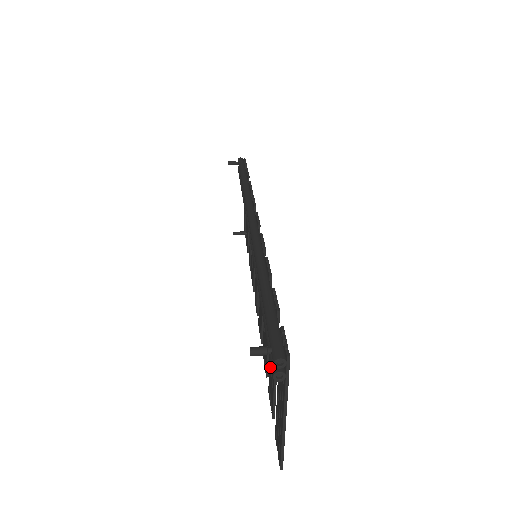
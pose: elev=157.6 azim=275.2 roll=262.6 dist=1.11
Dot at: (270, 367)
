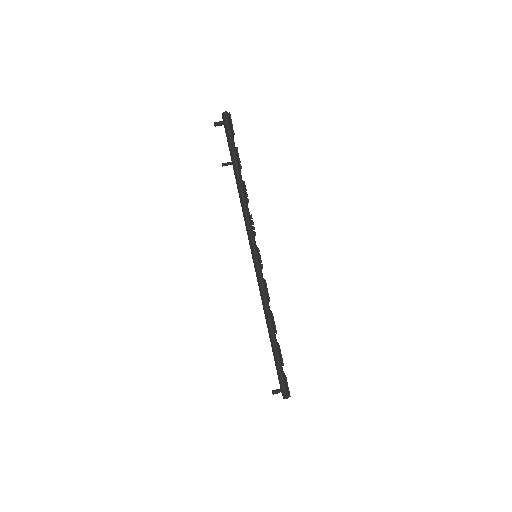
Dot at: occluded
